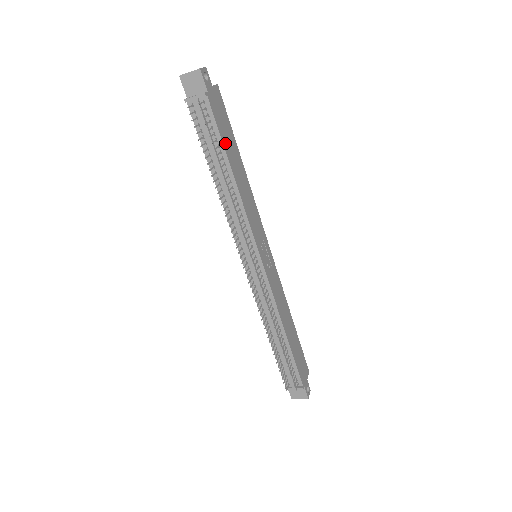
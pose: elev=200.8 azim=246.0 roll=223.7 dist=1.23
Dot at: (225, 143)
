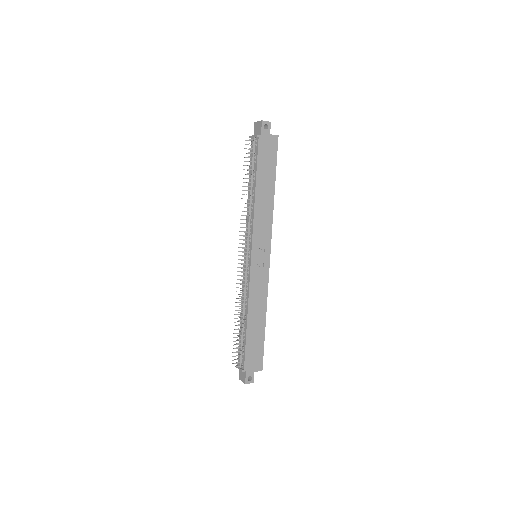
Dot at: (260, 170)
